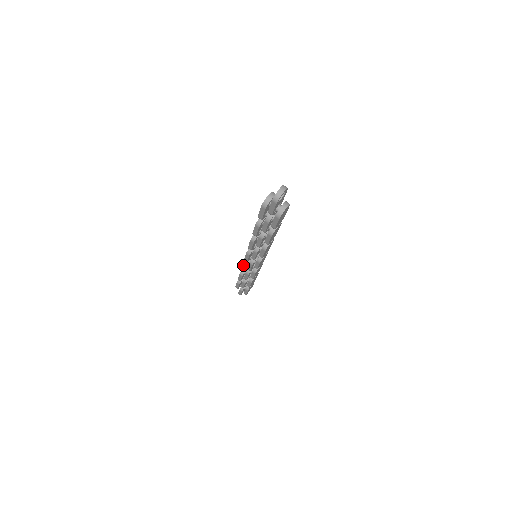
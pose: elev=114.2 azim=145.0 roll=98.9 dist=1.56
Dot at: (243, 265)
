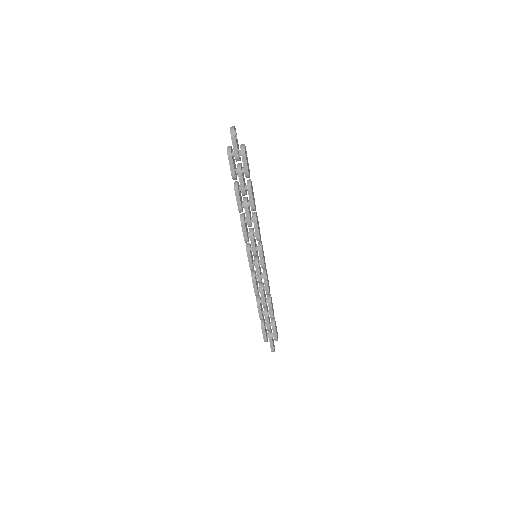
Dot at: (253, 280)
